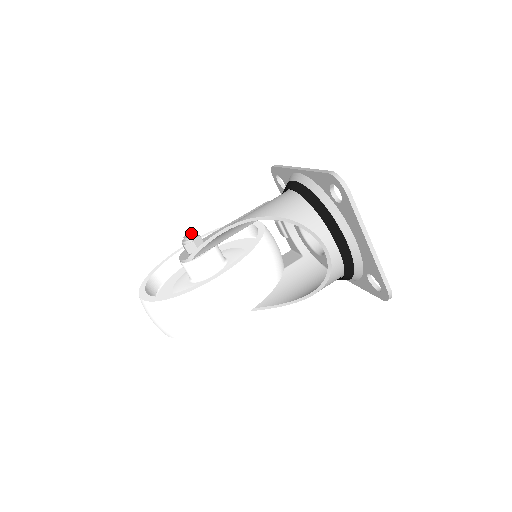
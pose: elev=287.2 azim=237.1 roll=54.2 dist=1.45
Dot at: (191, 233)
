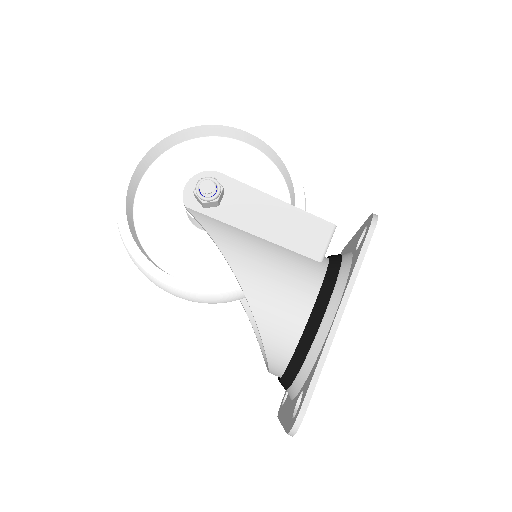
Dot at: (211, 190)
